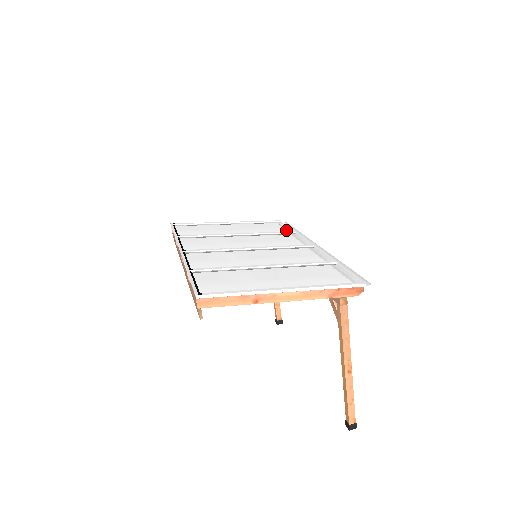
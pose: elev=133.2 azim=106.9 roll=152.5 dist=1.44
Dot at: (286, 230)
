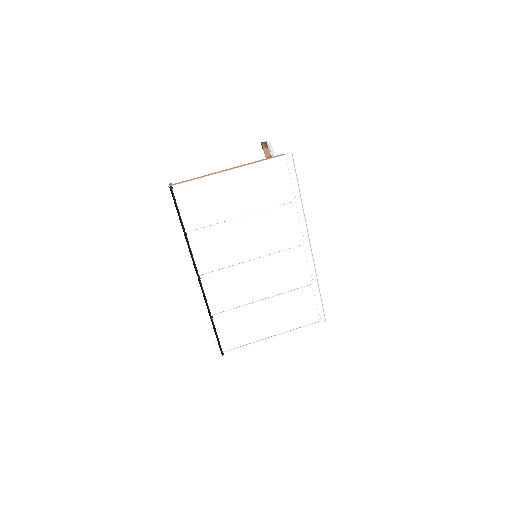
Dot at: (289, 194)
